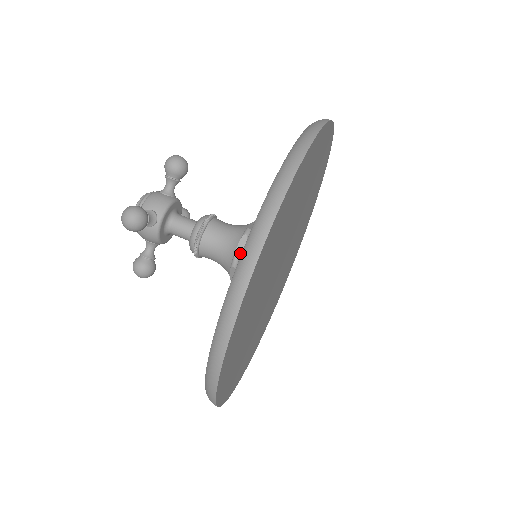
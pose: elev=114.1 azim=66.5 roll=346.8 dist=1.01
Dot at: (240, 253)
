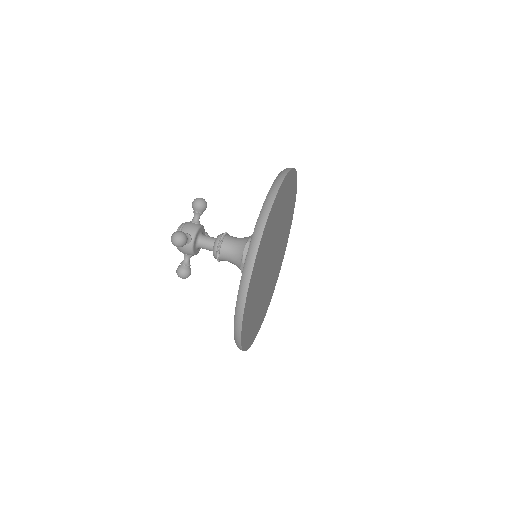
Dot at: (246, 254)
